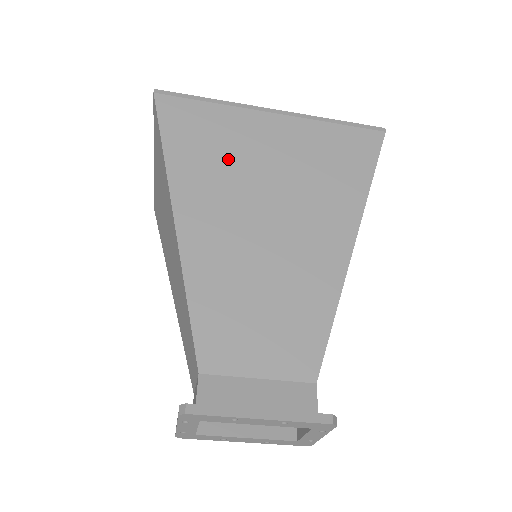
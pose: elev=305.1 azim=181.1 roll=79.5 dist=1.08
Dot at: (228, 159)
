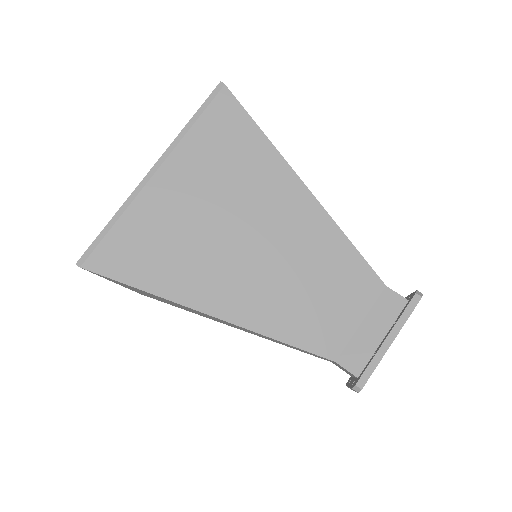
Dot at: (180, 241)
